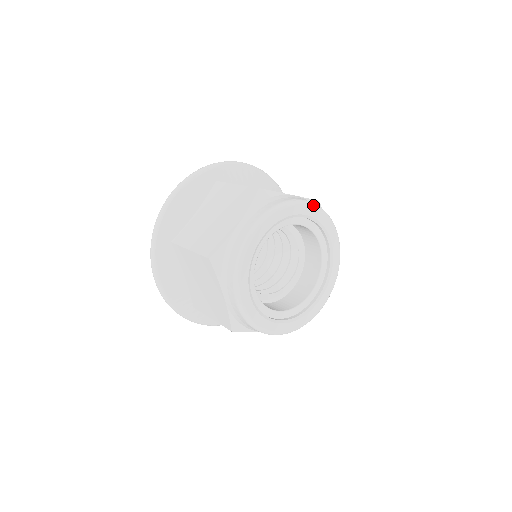
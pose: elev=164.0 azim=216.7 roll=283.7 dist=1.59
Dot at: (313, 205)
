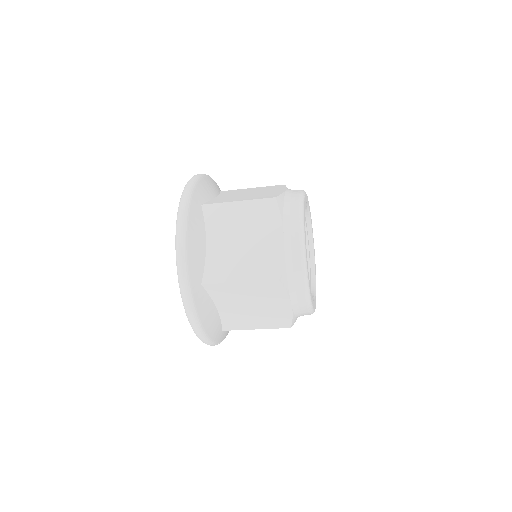
Dot at: occluded
